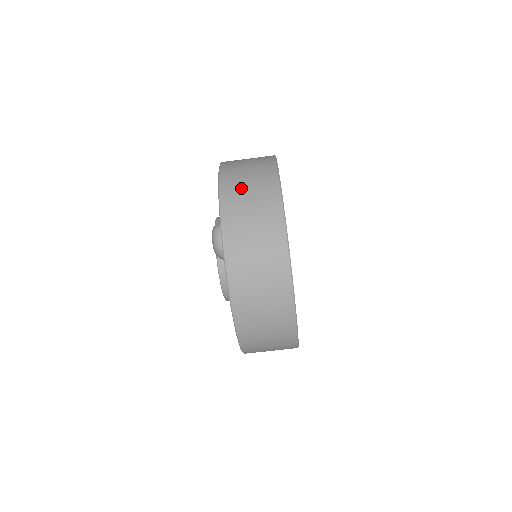
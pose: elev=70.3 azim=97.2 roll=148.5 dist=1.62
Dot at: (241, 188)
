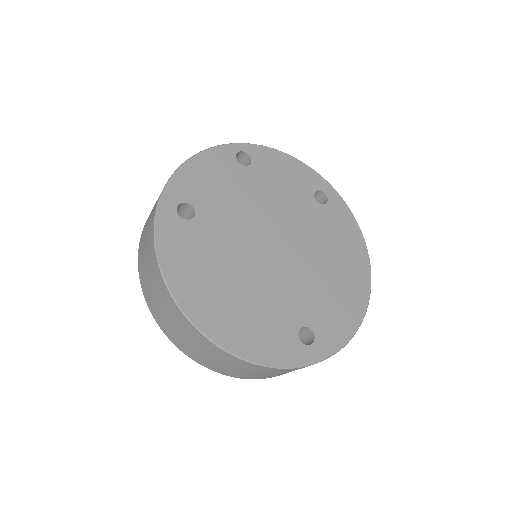
Dot at: (247, 375)
